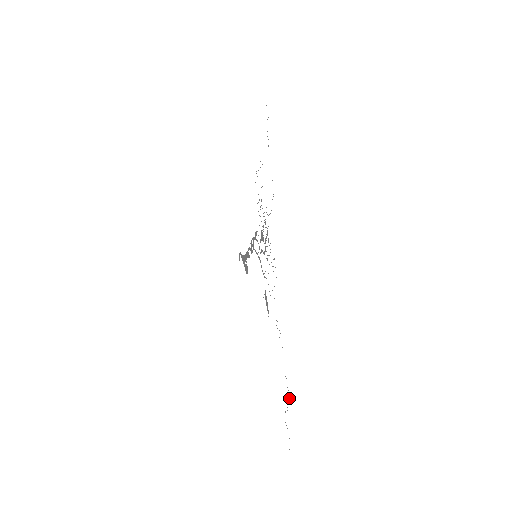
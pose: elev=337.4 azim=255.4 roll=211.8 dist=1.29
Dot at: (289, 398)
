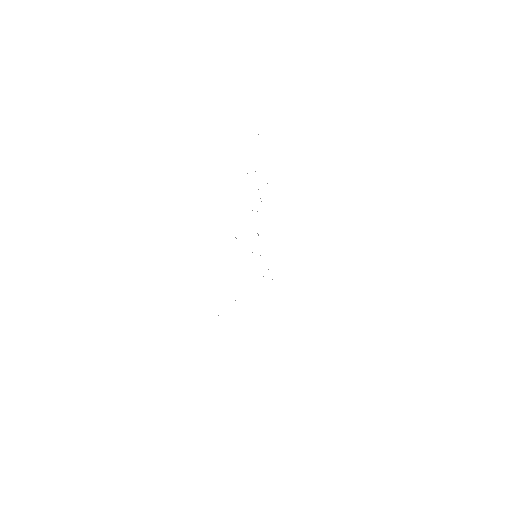
Dot at: occluded
